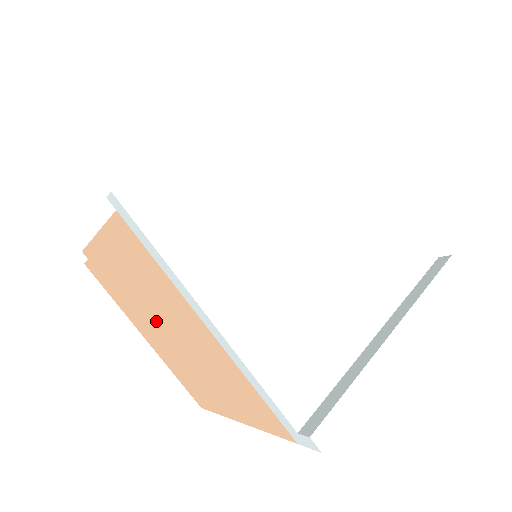
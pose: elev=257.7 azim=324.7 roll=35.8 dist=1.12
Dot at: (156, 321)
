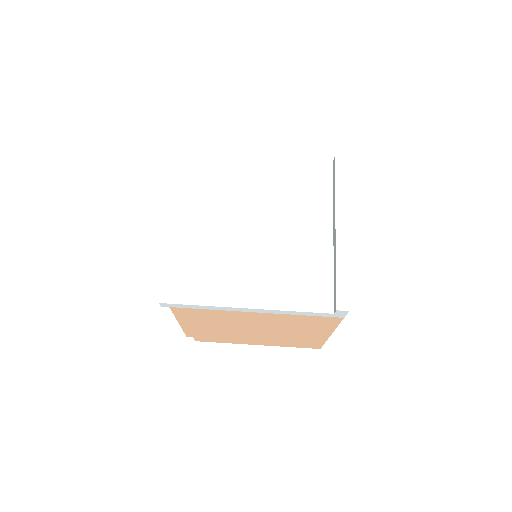
Dot at: (244, 332)
